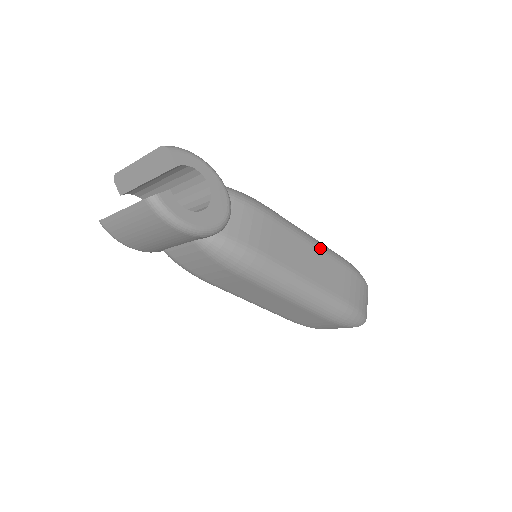
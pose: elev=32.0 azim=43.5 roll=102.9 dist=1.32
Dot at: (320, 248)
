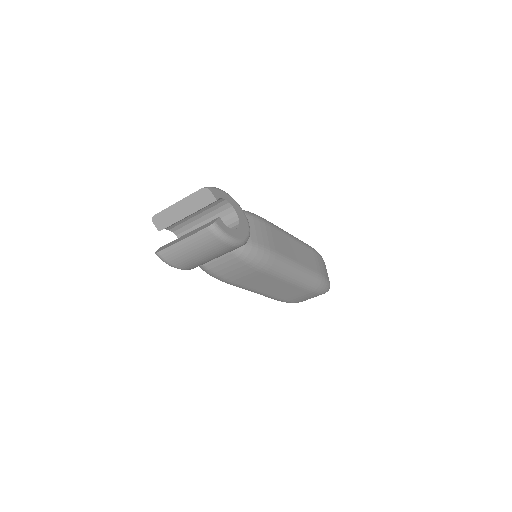
Dot at: (297, 240)
